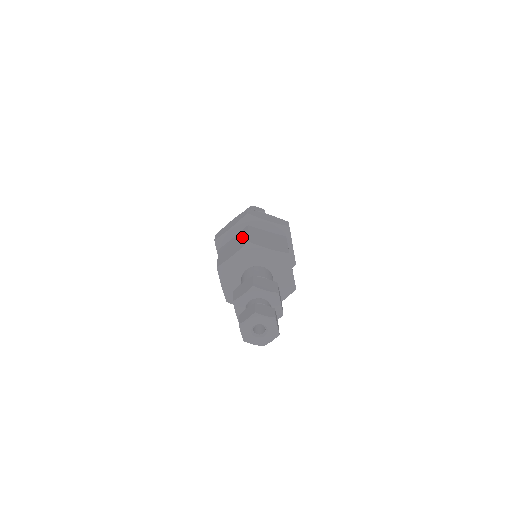
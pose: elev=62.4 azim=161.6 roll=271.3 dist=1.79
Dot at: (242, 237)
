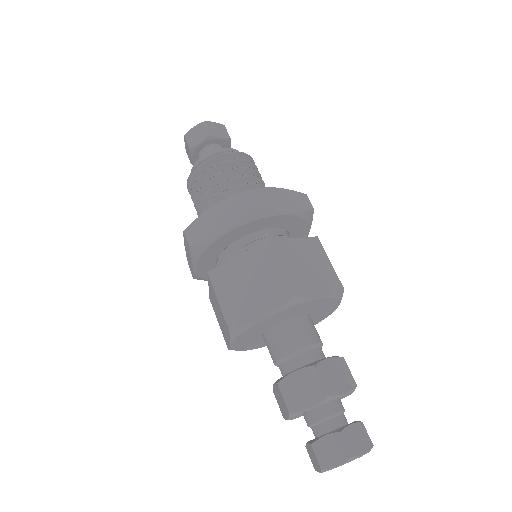
Dot at: (267, 271)
